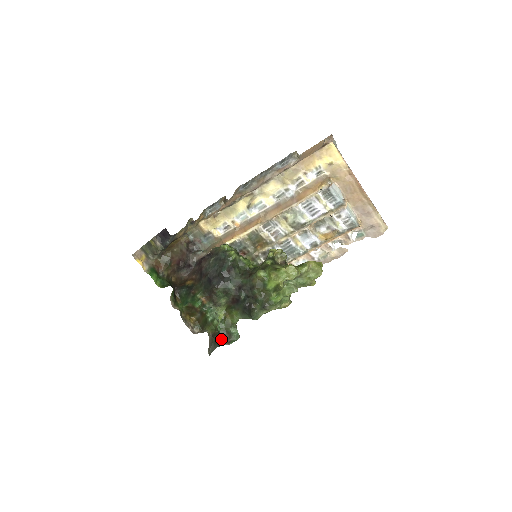
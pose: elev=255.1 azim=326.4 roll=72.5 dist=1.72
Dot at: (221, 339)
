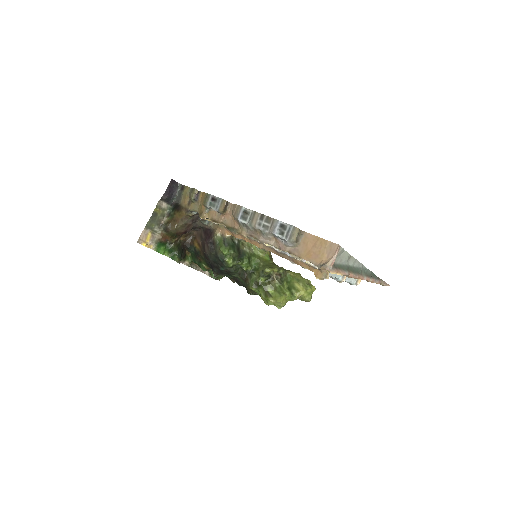
Dot at: occluded
